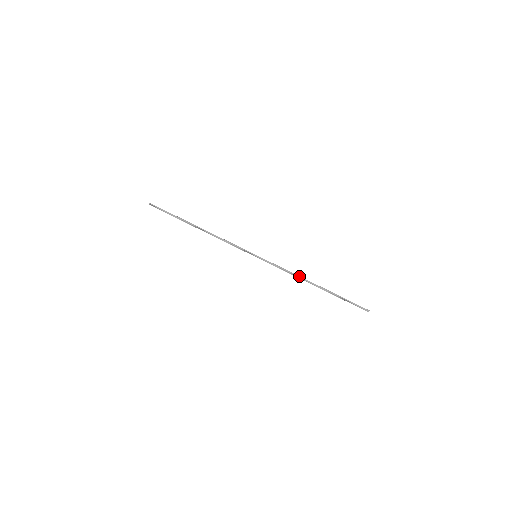
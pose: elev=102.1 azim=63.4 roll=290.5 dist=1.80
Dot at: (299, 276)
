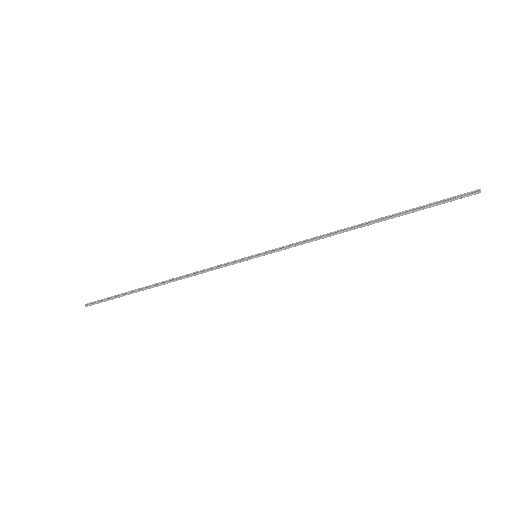
Dot at: (334, 234)
